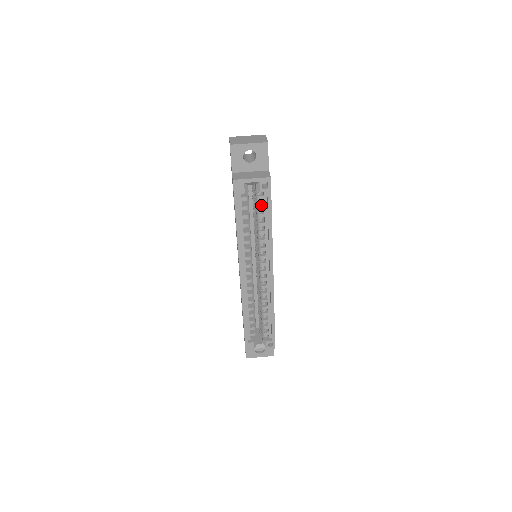
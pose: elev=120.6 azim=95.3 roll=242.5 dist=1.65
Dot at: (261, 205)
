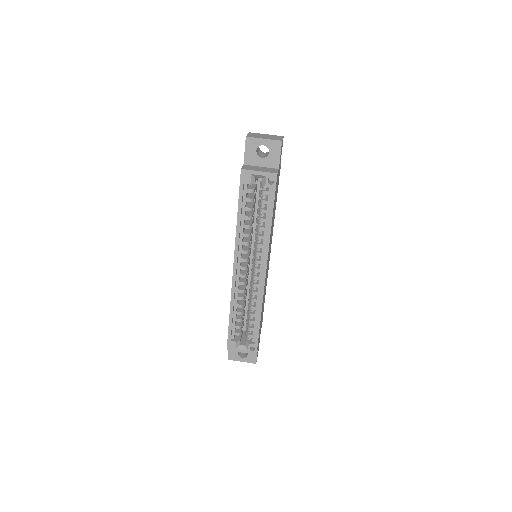
Dot at: (265, 200)
